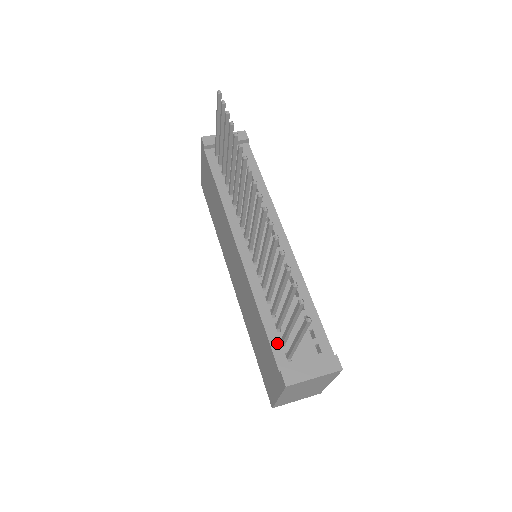
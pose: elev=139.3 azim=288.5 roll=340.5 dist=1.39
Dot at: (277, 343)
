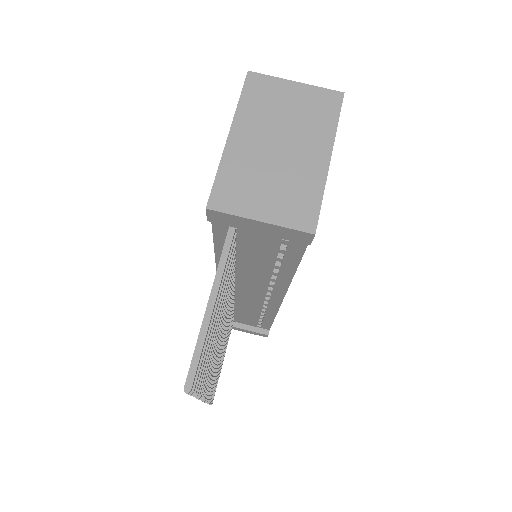
Dot at: occluded
